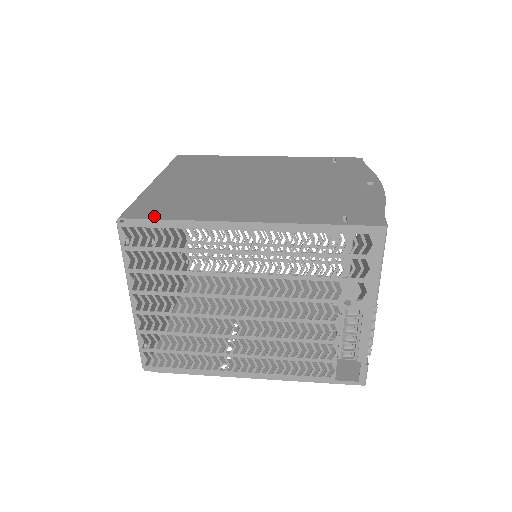
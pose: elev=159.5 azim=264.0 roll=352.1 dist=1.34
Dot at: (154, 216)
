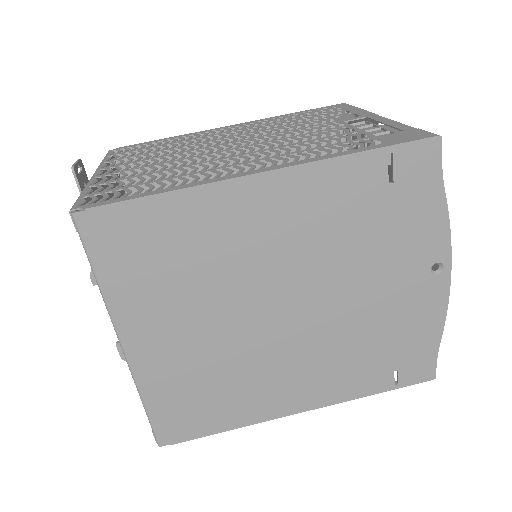
Dot at: (196, 433)
